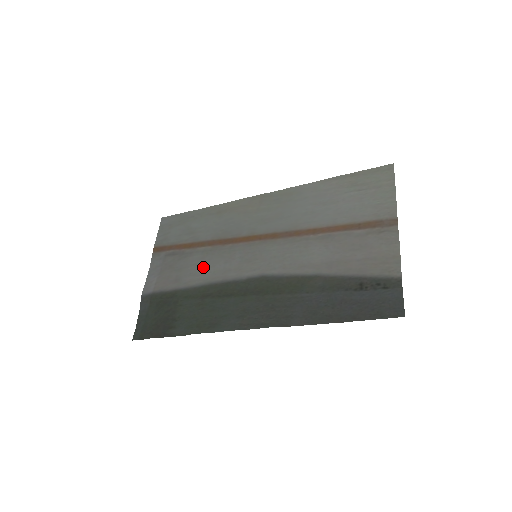
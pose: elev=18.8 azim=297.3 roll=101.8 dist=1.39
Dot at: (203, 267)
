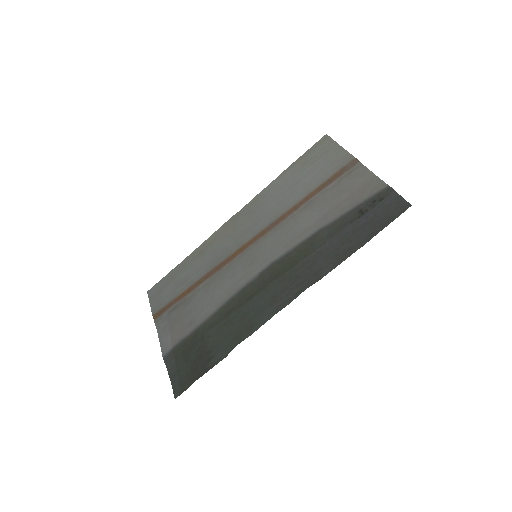
Dot at: (211, 296)
